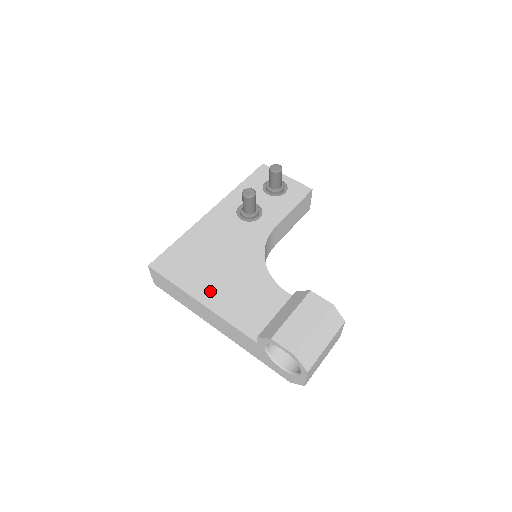
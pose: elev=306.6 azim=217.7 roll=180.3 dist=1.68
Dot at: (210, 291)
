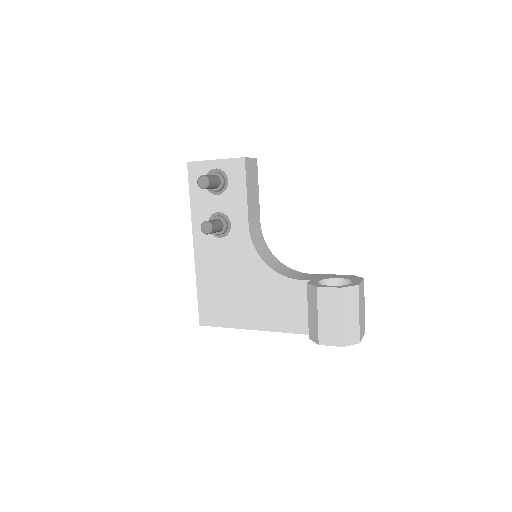
Dot at: (252, 317)
